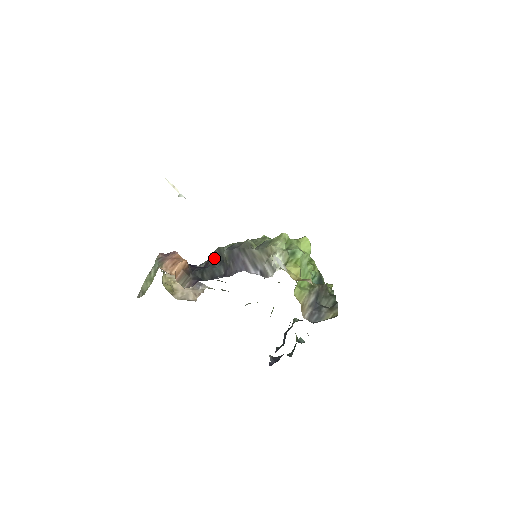
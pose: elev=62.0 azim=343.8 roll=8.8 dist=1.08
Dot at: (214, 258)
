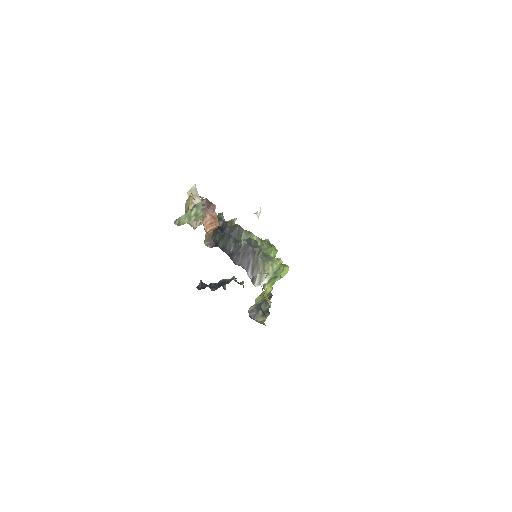
Dot at: (233, 232)
